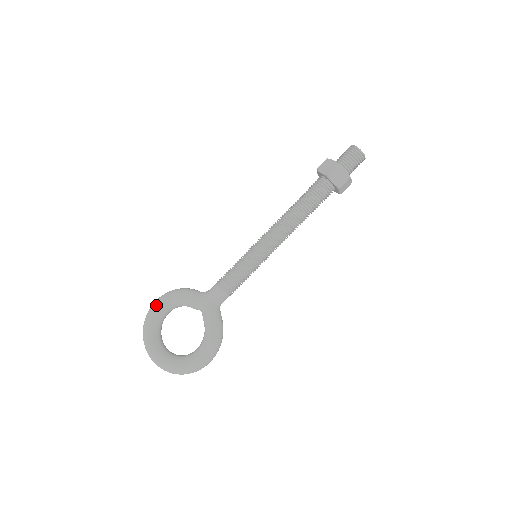
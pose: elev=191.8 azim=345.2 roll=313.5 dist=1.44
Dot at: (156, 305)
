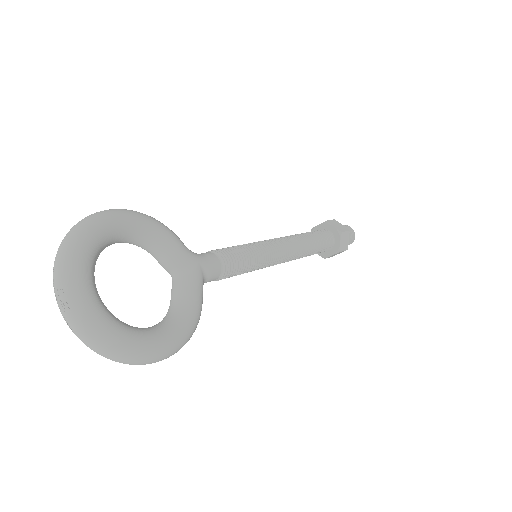
Dot at: (120, 215)
